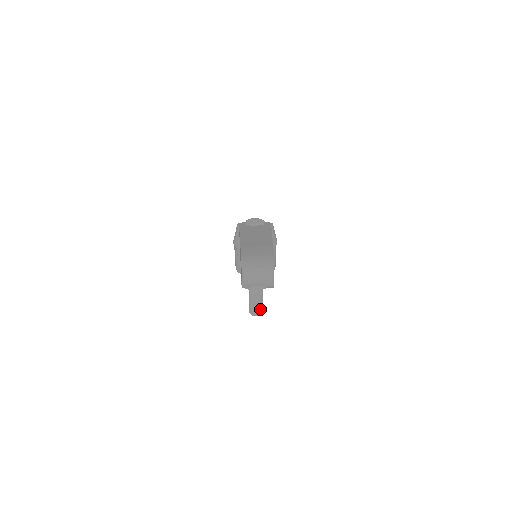
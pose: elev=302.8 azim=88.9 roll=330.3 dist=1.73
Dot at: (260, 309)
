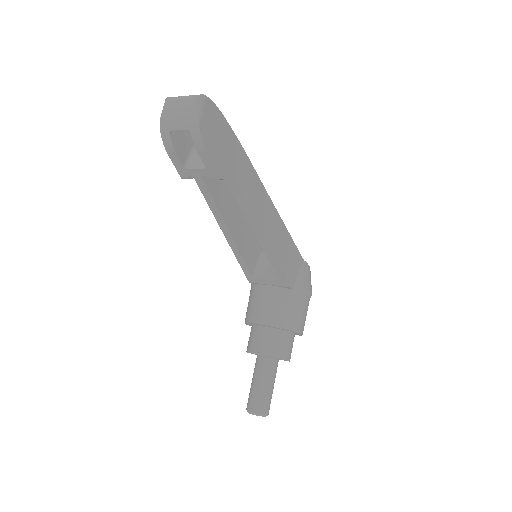
Dot at: (262, 402)
